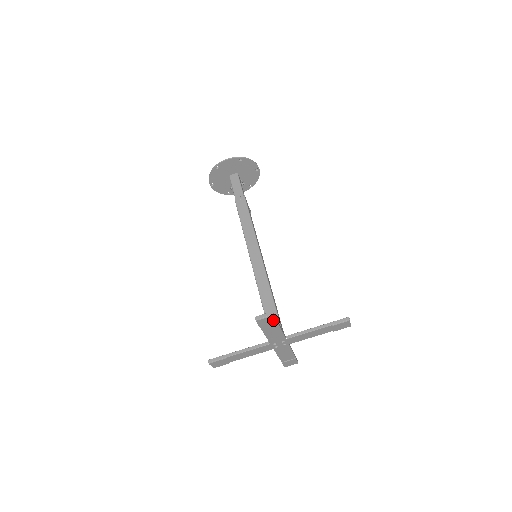
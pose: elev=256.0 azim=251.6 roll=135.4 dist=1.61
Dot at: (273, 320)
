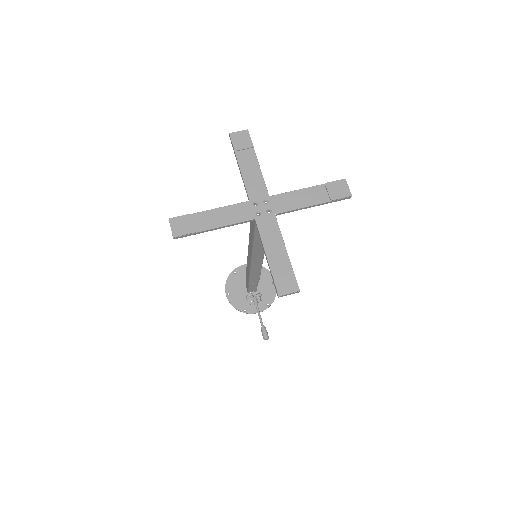
Dot at: (248, 140)
